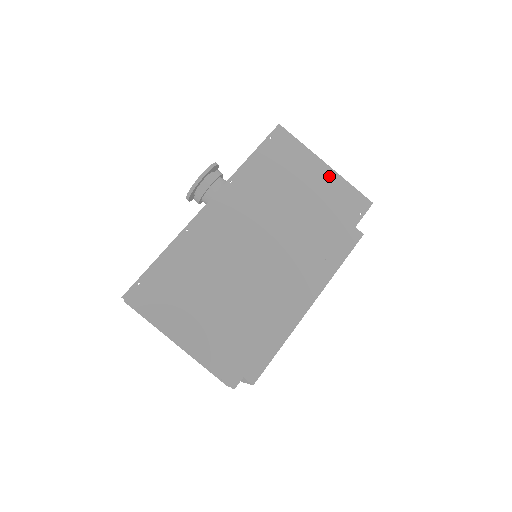
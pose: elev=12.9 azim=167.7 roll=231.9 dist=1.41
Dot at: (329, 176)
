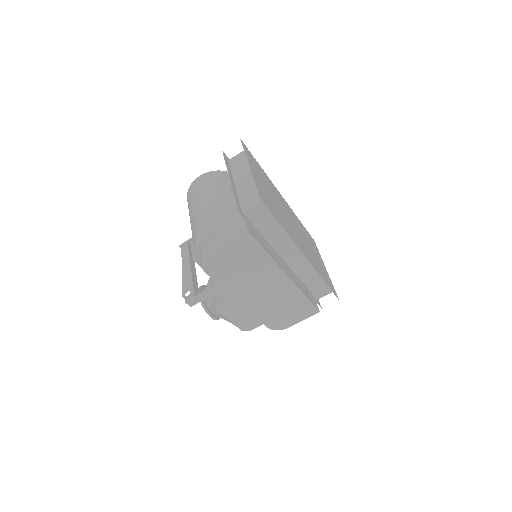
Dot at: (326, 270)
